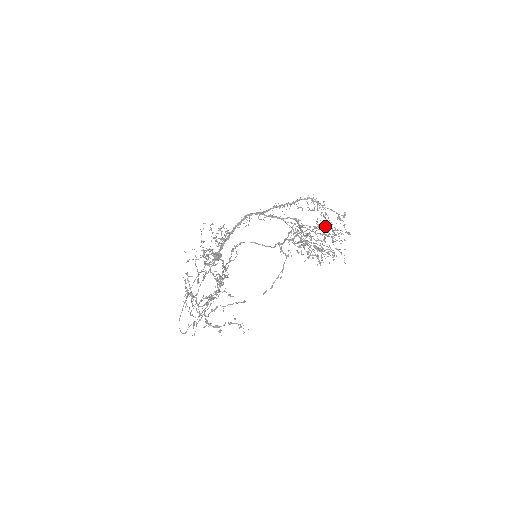
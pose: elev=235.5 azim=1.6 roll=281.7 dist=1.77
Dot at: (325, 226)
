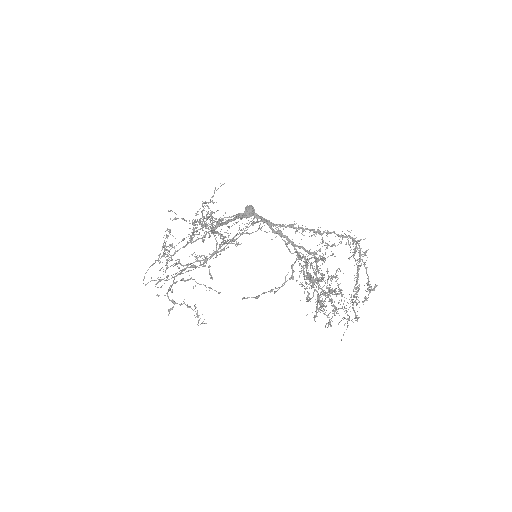
Dot at: occluded
